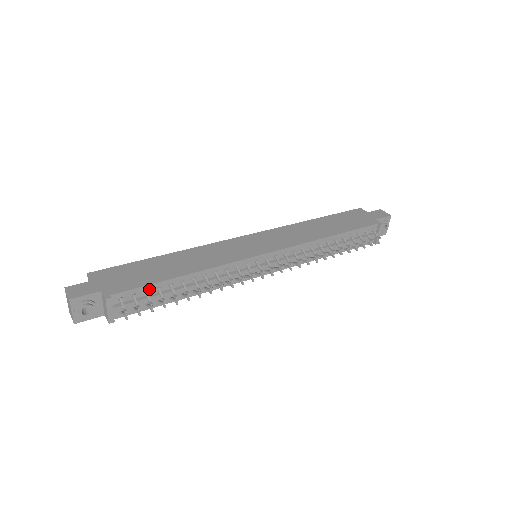
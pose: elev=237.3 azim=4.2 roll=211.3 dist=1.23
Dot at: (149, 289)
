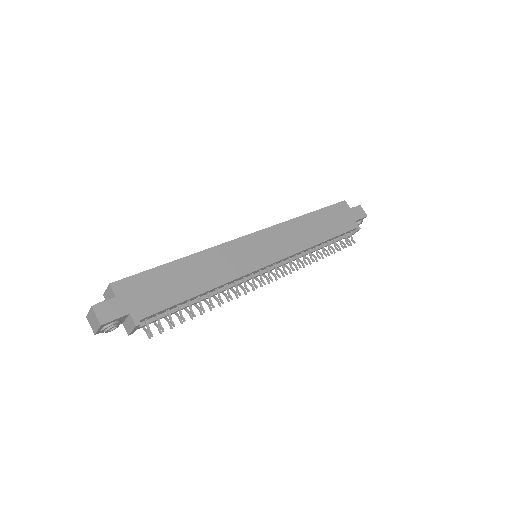
Dot at: (171, 308)
